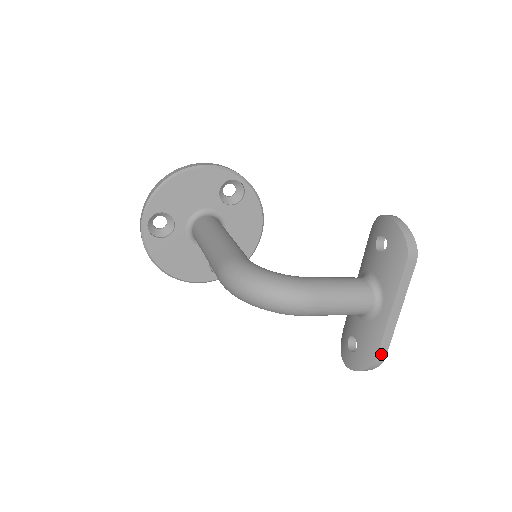
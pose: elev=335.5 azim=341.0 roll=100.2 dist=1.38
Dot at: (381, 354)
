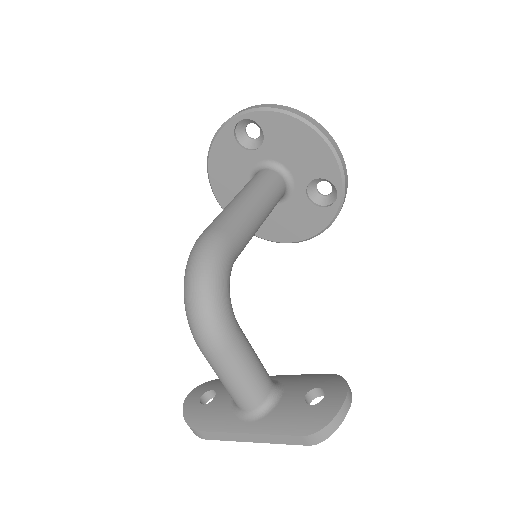
Dot at: (205, 434)
